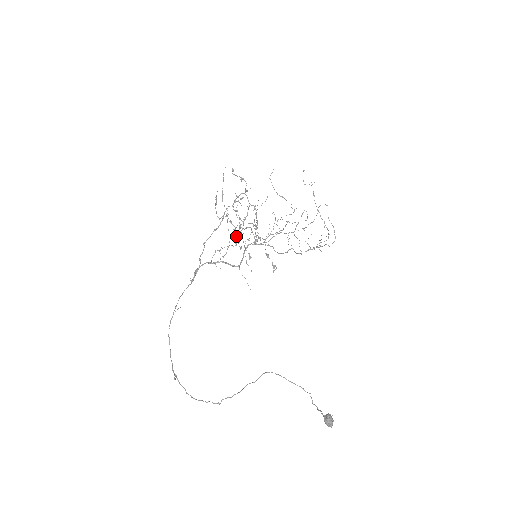
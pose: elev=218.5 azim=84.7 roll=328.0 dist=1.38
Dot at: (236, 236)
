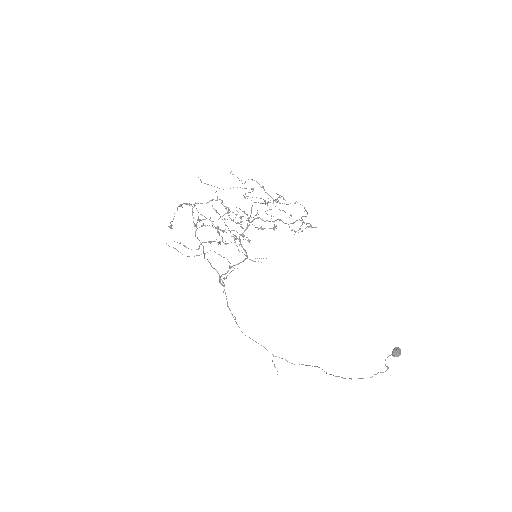
Dot at: occluded
